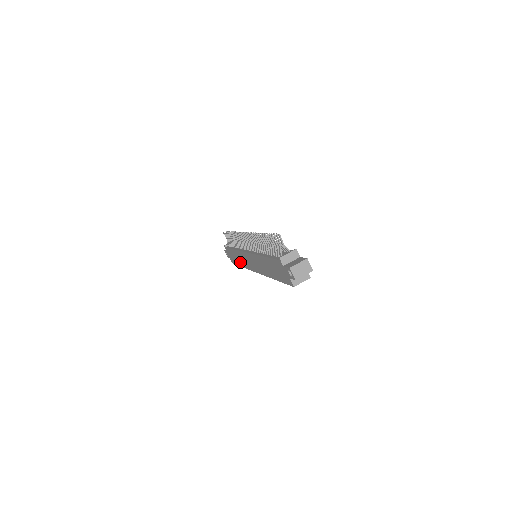
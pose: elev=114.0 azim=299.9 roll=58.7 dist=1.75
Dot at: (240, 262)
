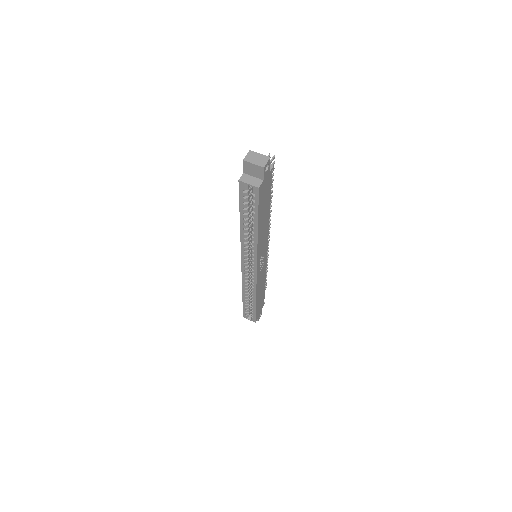
Dot at: occluded
